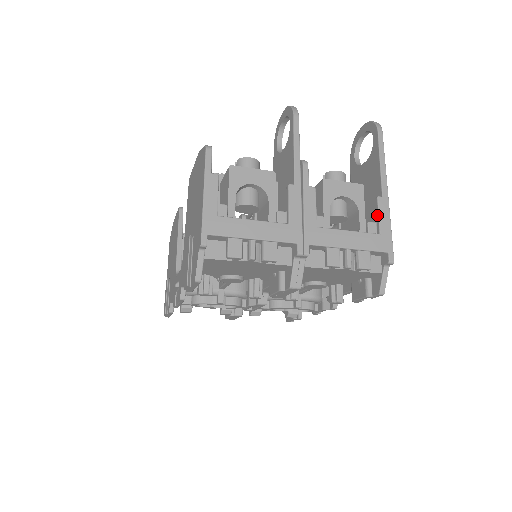
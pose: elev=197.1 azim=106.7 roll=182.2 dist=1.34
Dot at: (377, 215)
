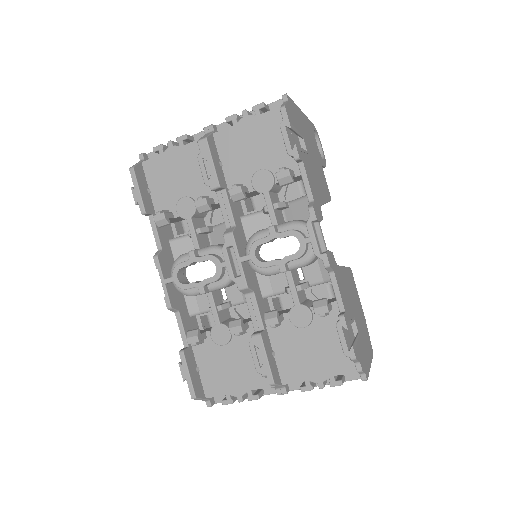
Dot at: occluded
